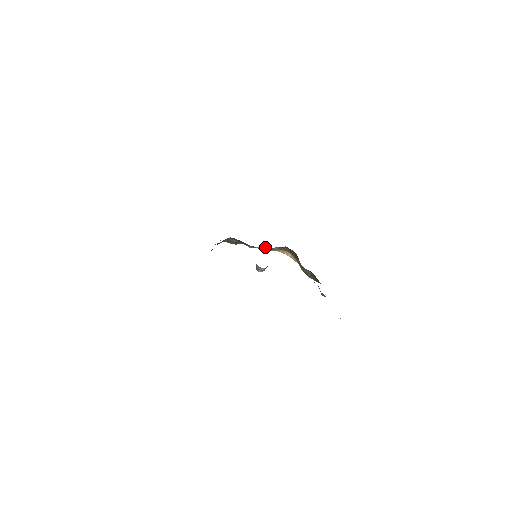
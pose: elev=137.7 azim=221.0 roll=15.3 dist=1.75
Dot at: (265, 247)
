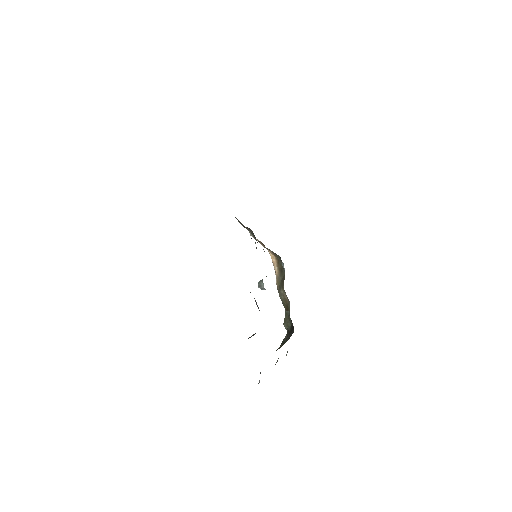
Dot at: occluded
